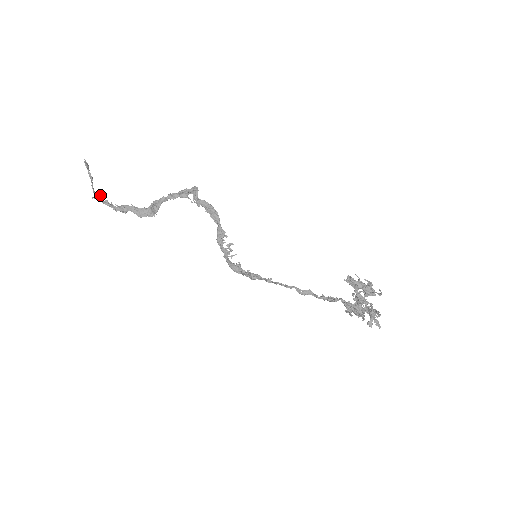
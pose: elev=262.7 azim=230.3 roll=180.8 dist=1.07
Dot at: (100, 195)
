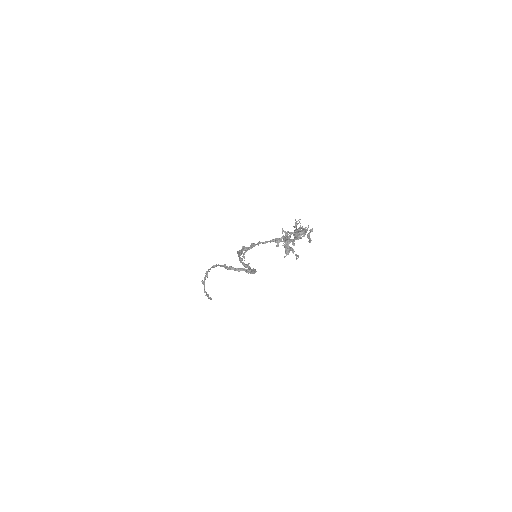
Dot at: occluded
